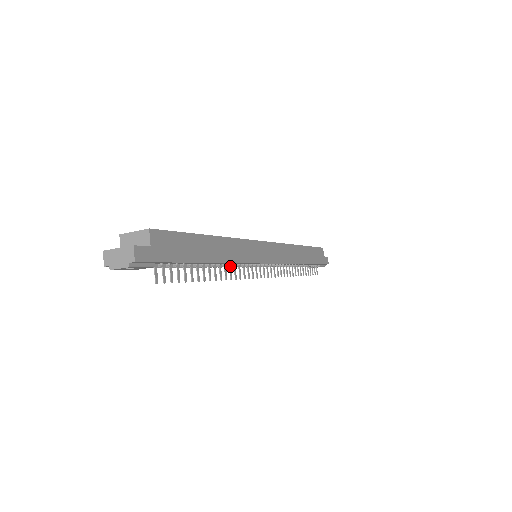
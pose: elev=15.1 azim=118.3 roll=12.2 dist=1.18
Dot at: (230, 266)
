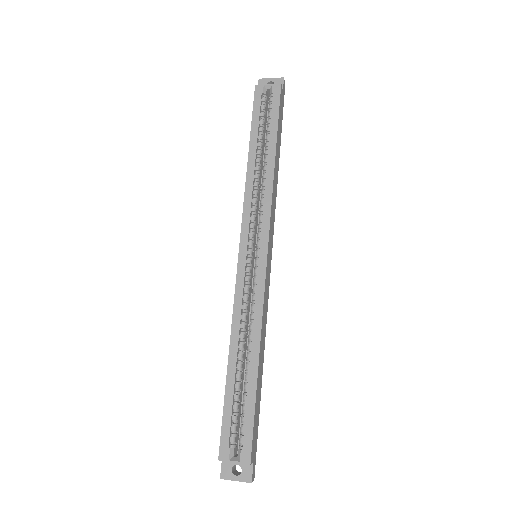
Dot at: occluded
